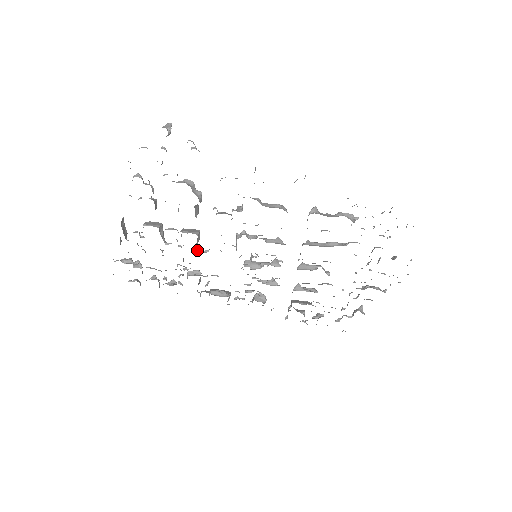
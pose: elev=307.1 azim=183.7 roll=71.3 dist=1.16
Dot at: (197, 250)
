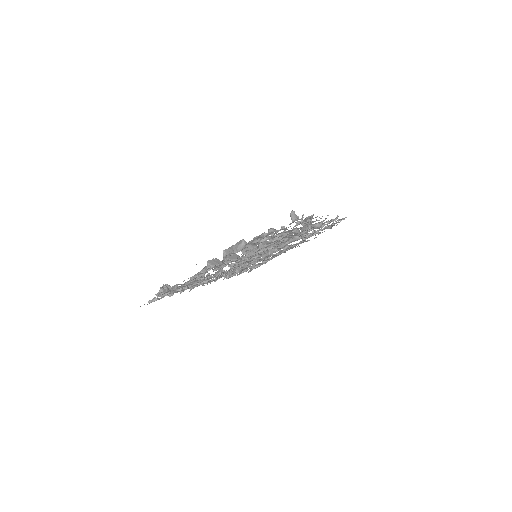
Dot at: occluded
